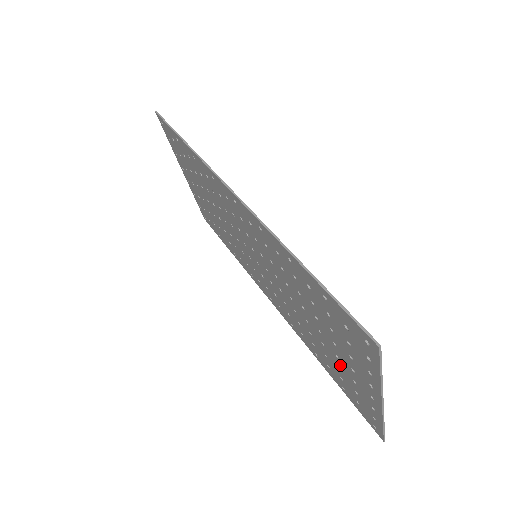
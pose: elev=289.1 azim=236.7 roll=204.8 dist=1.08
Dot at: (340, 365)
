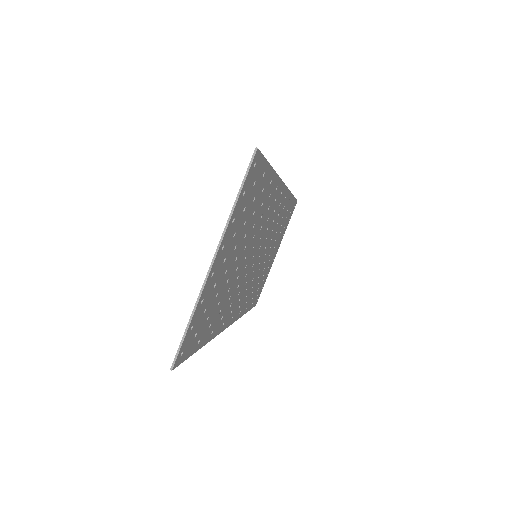
Dot at: (219, 284)
